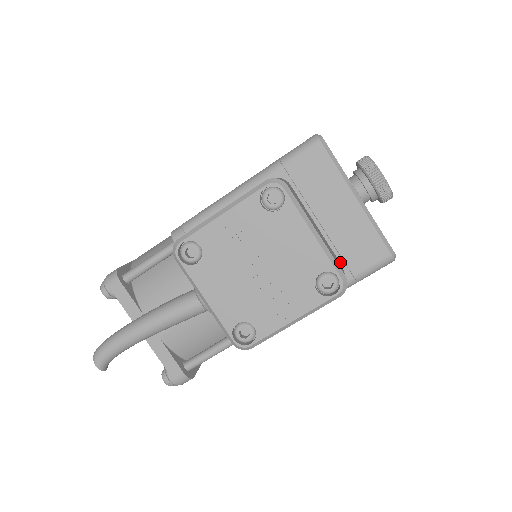
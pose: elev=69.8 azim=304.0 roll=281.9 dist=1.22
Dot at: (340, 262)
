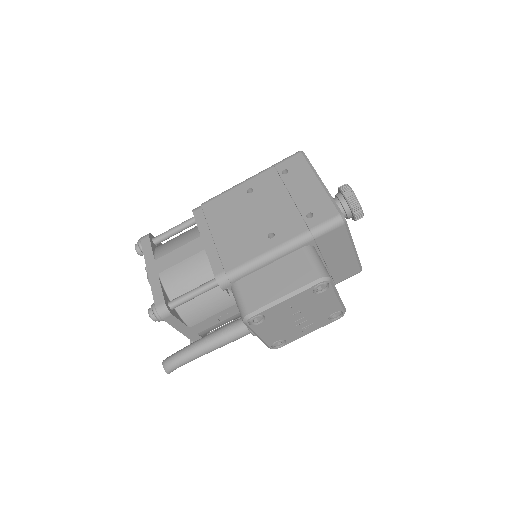
Dot at: occluded
